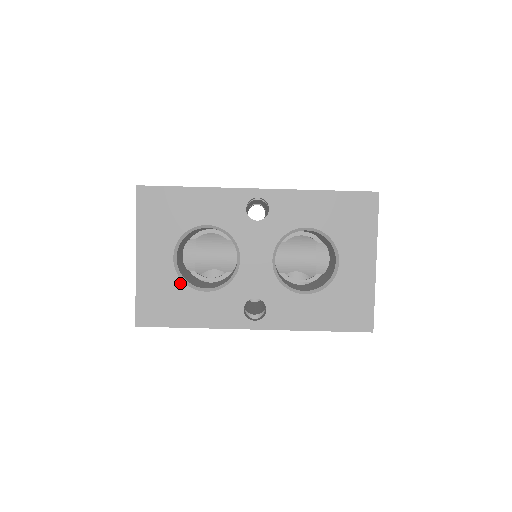
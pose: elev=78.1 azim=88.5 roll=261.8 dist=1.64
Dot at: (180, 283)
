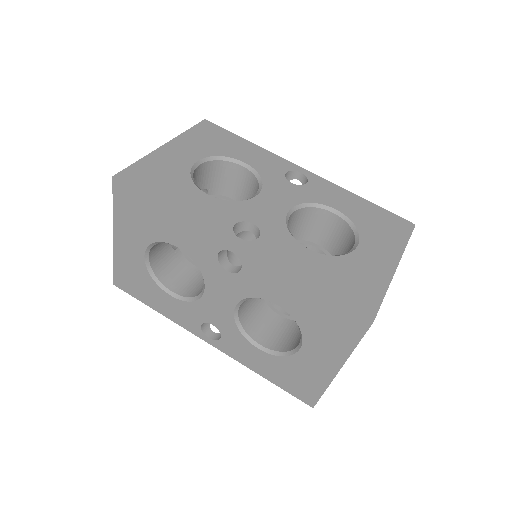
Dot at: (187, 177)
